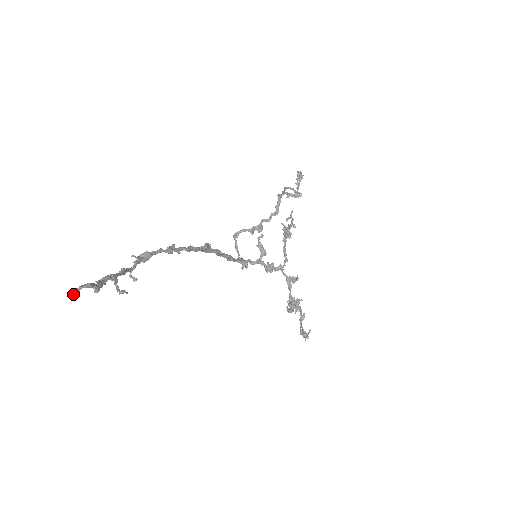
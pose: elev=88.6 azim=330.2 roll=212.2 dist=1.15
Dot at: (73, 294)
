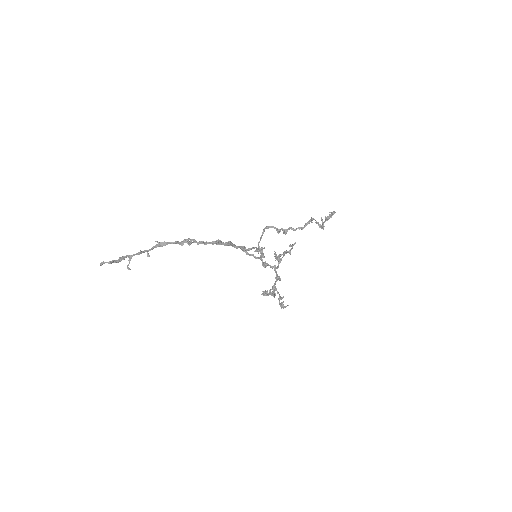
Dot at: (100, 265)
